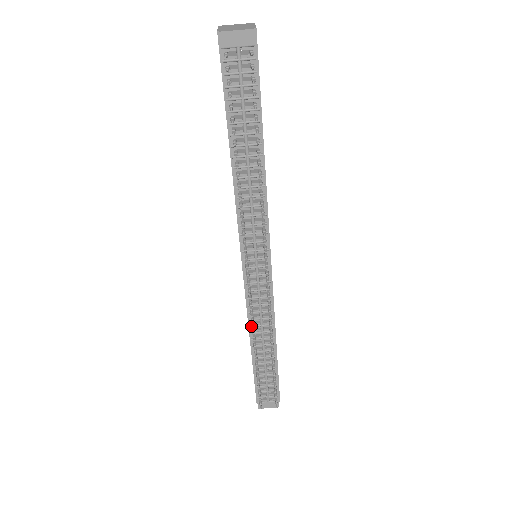
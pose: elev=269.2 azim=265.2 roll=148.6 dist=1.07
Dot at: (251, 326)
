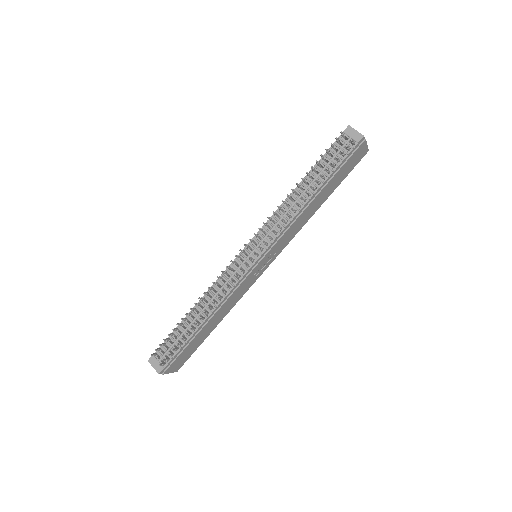
Dot at: (210, 287)
